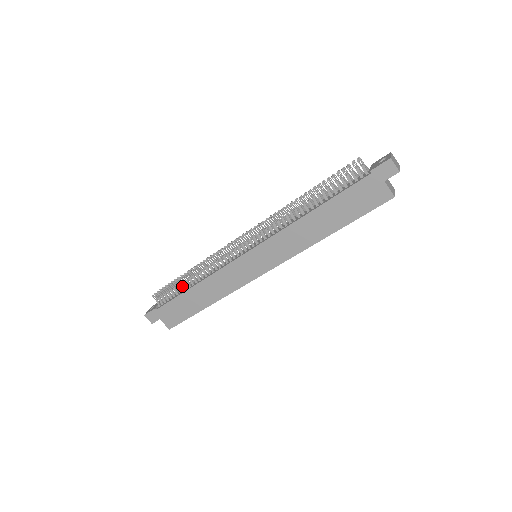
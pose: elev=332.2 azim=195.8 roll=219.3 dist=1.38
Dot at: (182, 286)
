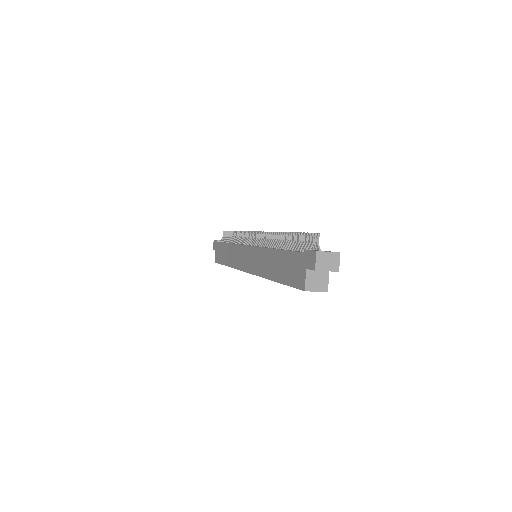
Dot at: (230, 238)
